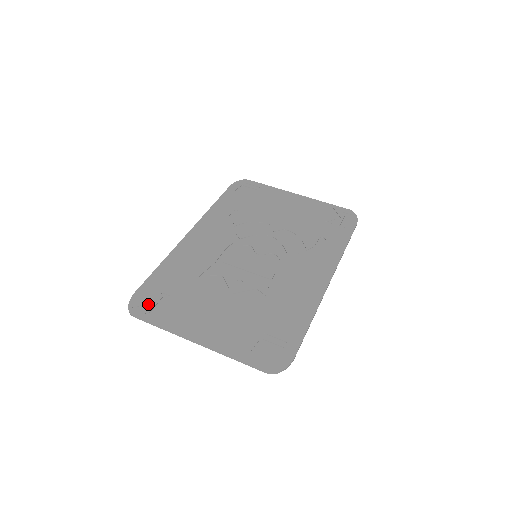
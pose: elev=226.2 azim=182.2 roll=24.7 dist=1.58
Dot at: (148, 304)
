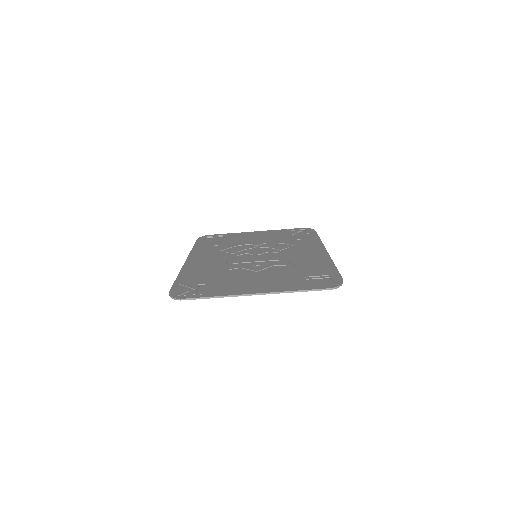
Dot at: (189, 292)
